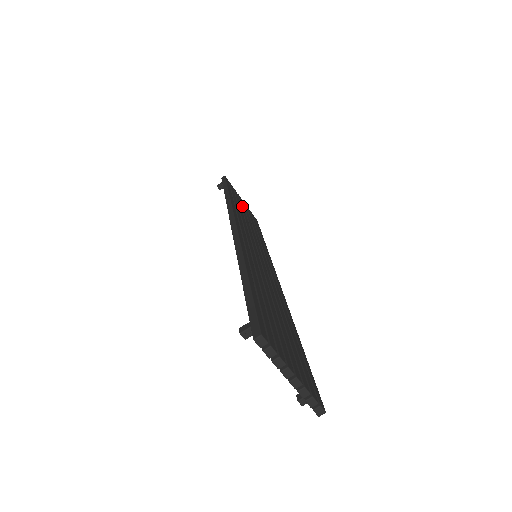
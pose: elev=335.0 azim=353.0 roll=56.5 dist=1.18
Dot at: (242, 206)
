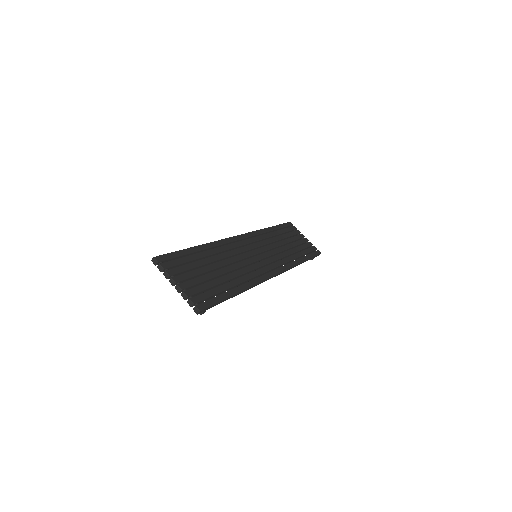
Dot at: (292, 238)
